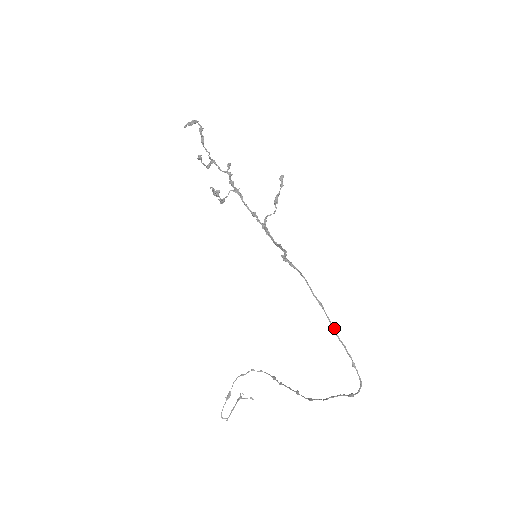
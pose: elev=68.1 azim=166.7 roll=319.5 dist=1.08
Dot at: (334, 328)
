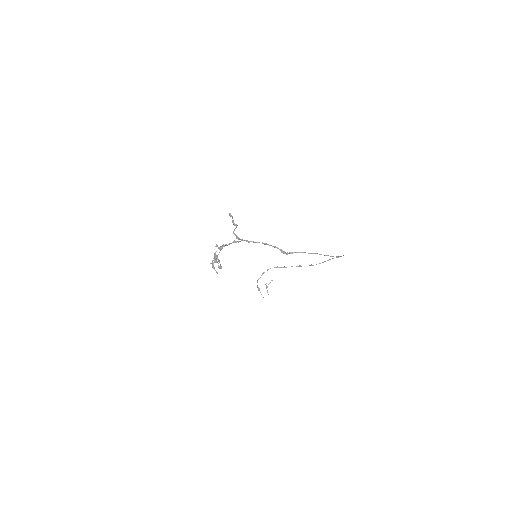
Dot at: occluded
